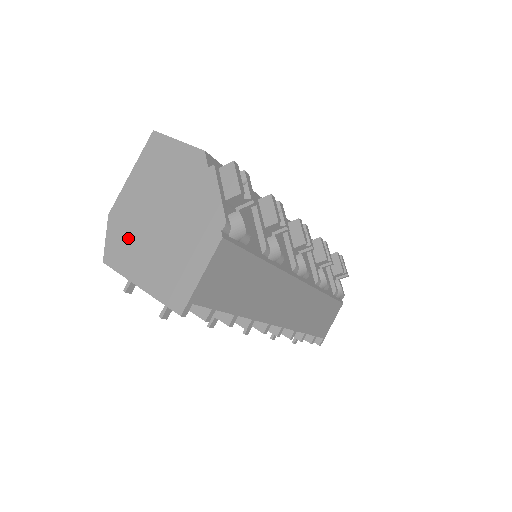
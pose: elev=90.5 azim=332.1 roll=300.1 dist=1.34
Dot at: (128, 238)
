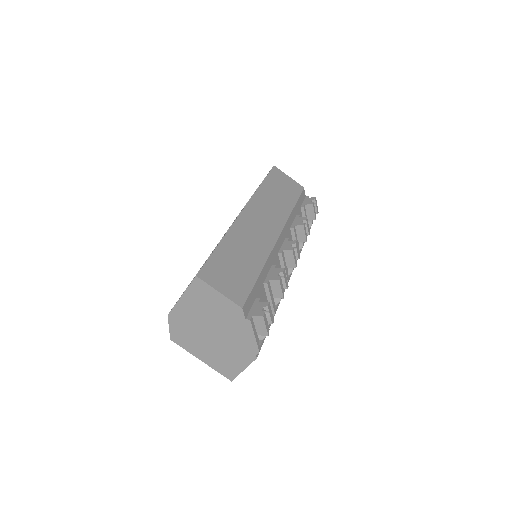
Dot at: (188, 334)
